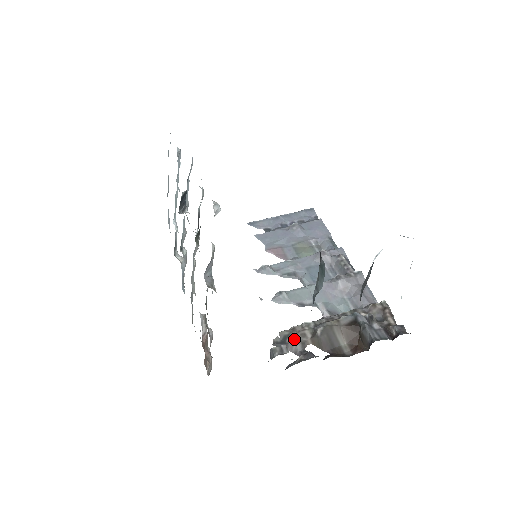
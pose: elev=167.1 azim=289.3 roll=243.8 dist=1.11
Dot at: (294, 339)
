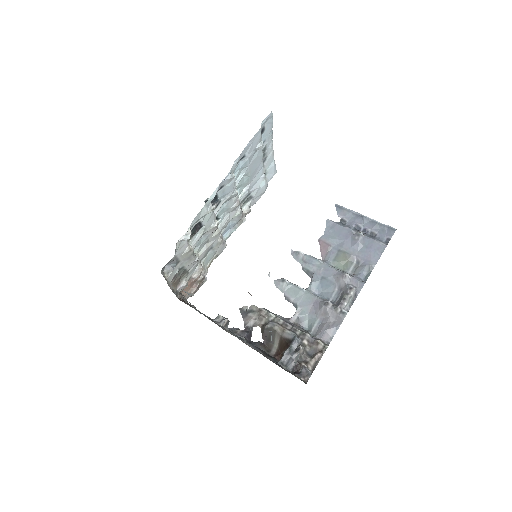
Dot at: (252, 317)
